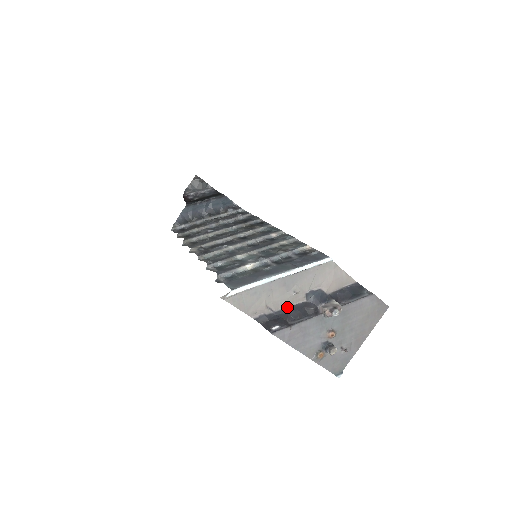
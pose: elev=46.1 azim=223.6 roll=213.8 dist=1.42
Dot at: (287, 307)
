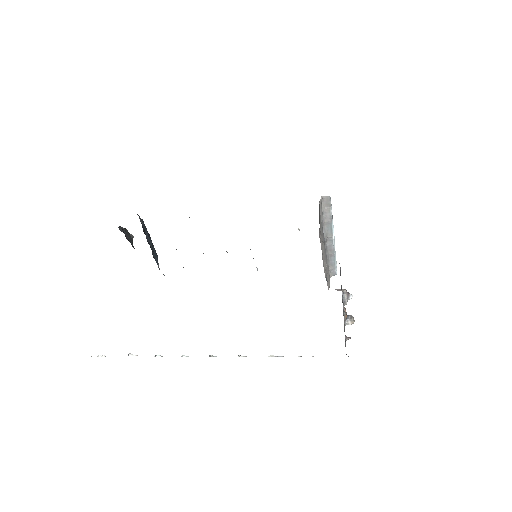
Dot at: occluded
